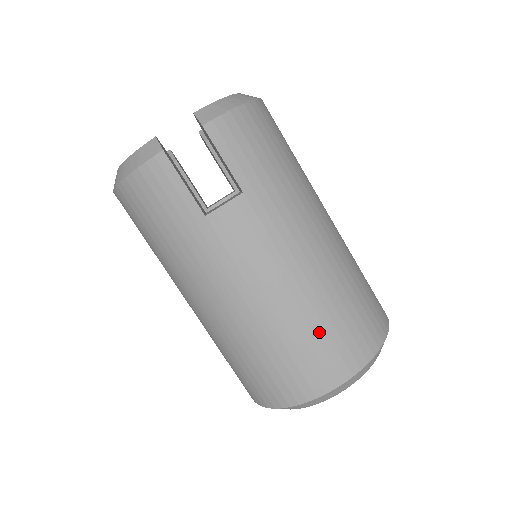
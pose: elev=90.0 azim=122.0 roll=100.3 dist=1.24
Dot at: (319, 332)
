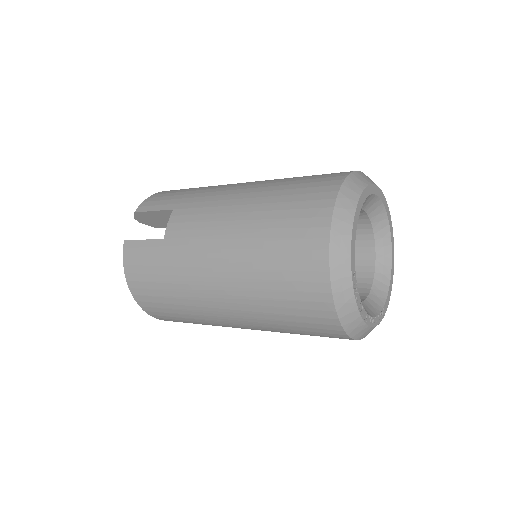
Dot at: (281, 207)
